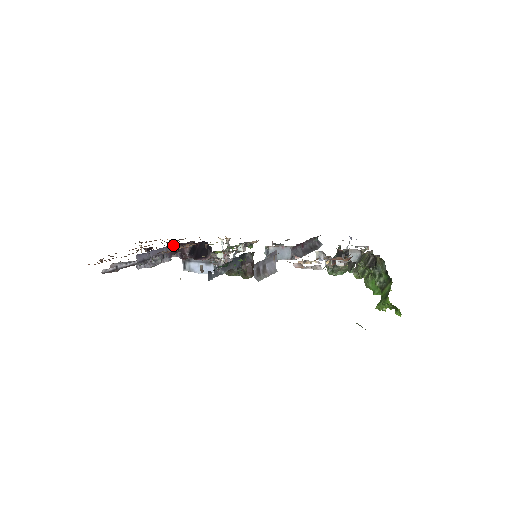
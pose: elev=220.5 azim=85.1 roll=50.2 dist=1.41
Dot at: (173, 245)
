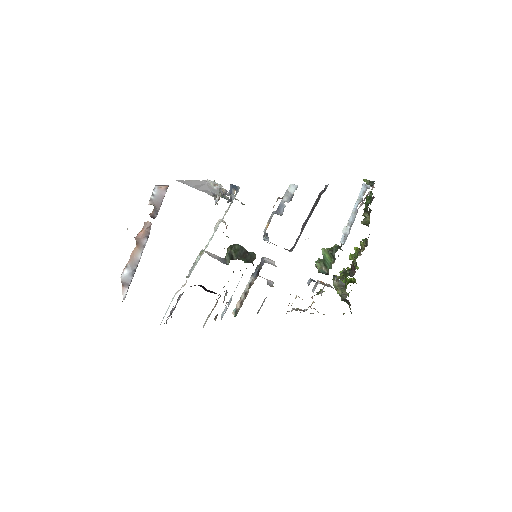
Dot at: occluded
